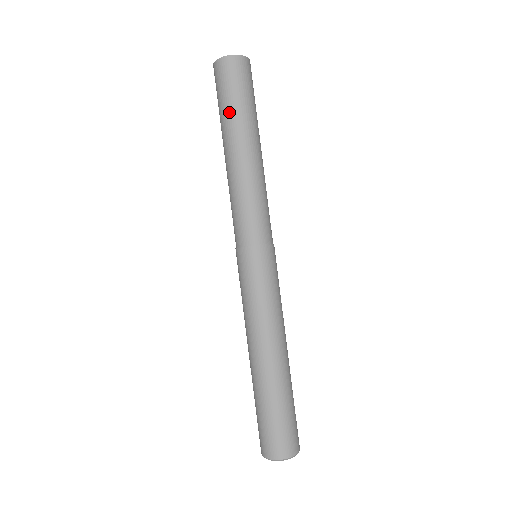
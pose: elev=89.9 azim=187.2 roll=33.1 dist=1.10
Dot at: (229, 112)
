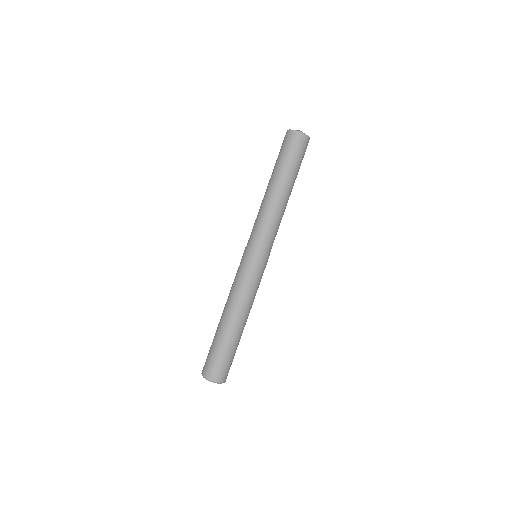
Dot at: (293, 168)
